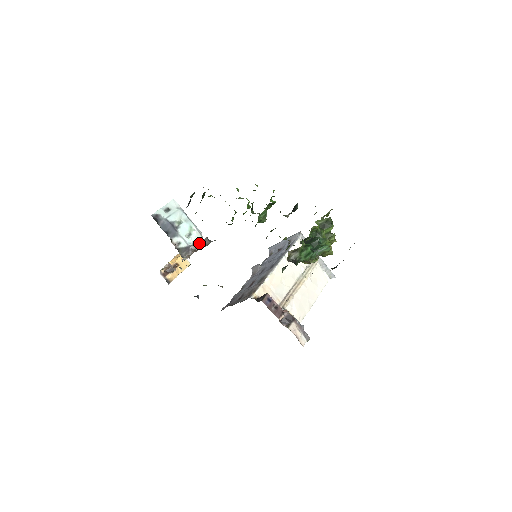
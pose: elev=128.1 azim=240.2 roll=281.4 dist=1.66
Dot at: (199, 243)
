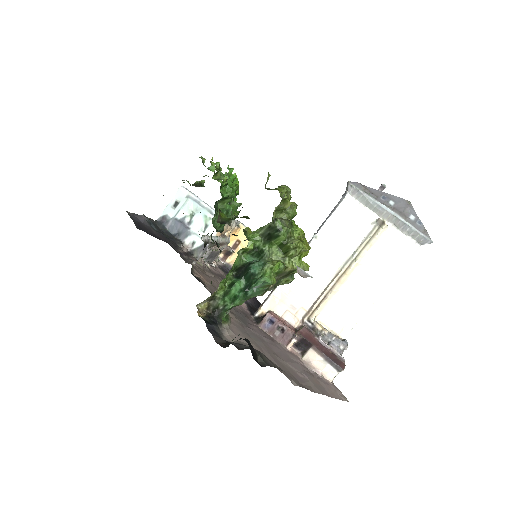
Dot at: occluded
